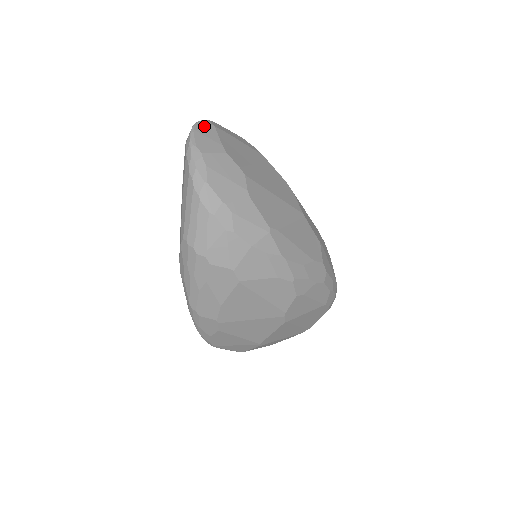
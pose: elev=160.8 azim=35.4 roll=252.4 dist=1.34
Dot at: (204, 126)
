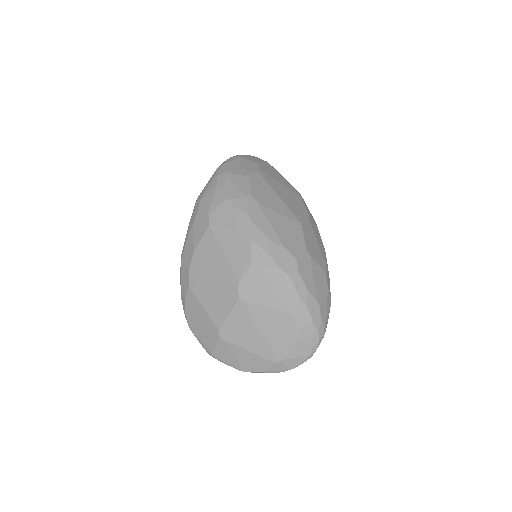
Dot at: (260, 159)
